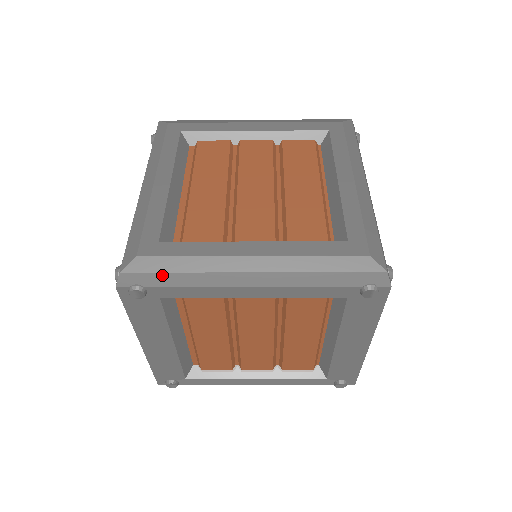
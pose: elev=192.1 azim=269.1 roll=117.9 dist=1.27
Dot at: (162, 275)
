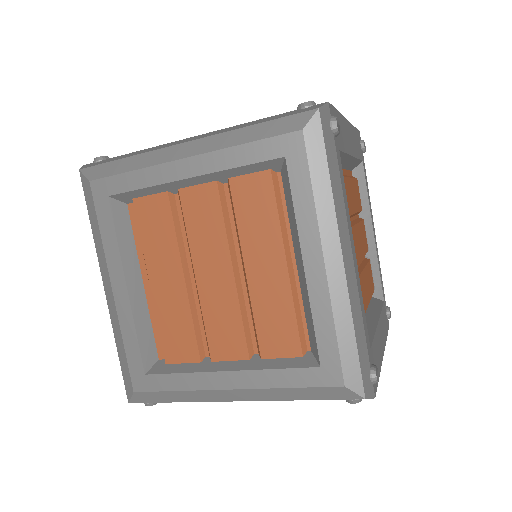
Dot at: (161, 402)
